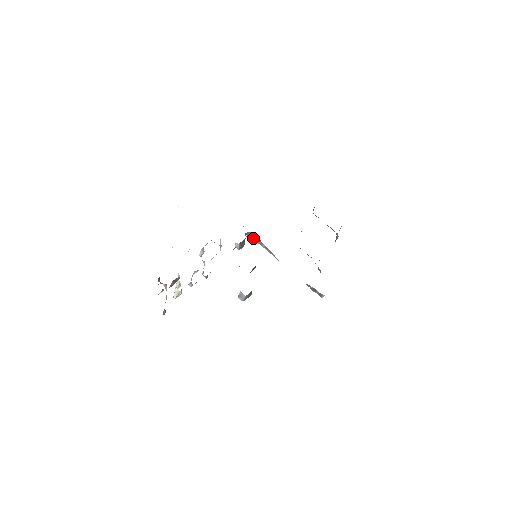
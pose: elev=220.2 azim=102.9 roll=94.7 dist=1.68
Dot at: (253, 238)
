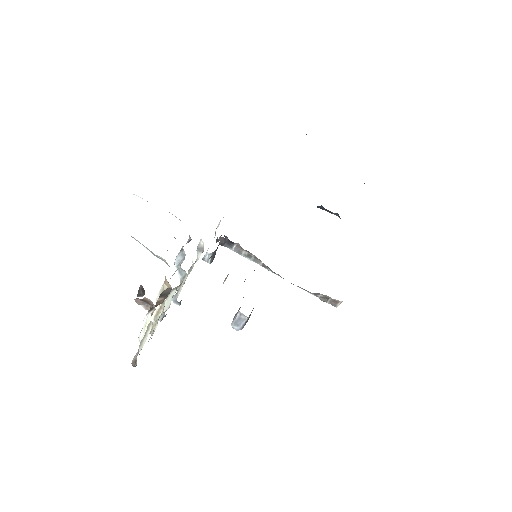
Dot at: (226, 246)
